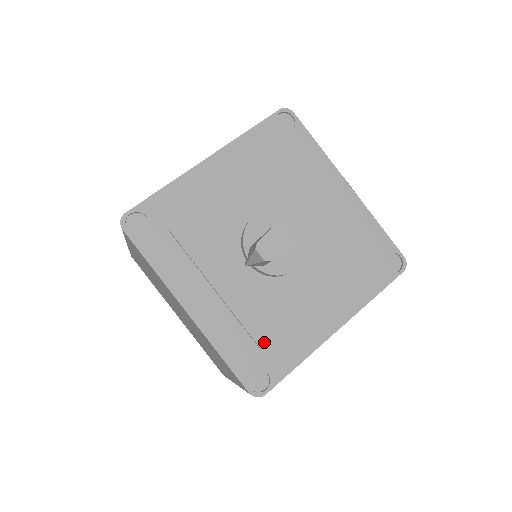
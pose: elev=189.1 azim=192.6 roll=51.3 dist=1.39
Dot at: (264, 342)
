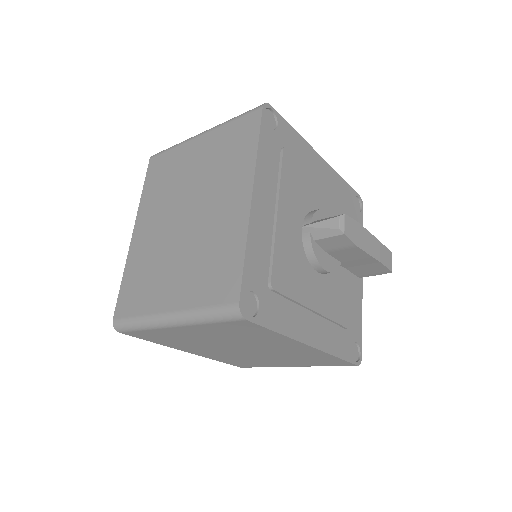
Dot at: (275, 284)
